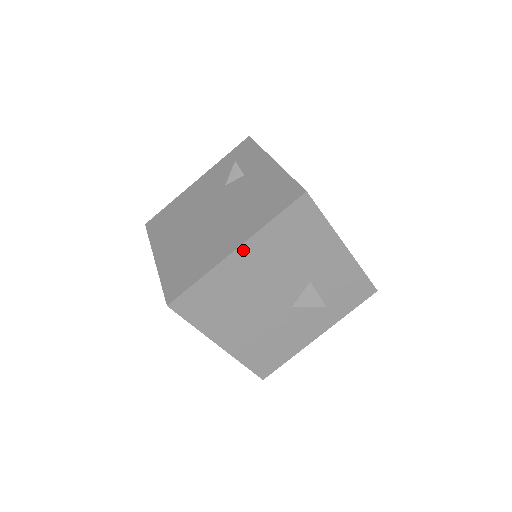
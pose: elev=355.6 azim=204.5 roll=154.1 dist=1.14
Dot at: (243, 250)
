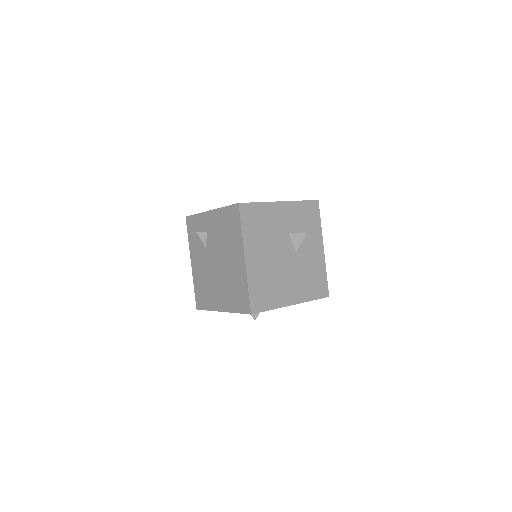
Dot at: (248, 255)
